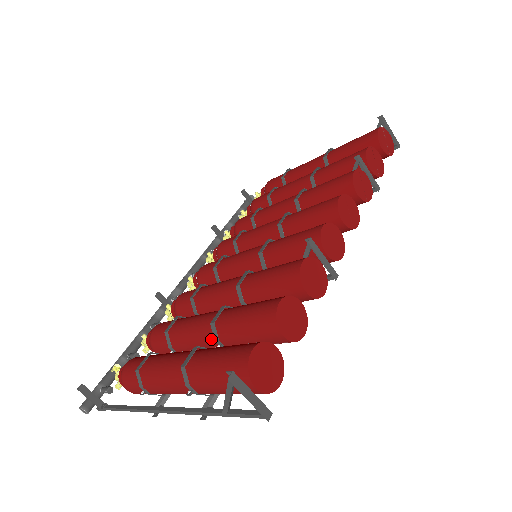
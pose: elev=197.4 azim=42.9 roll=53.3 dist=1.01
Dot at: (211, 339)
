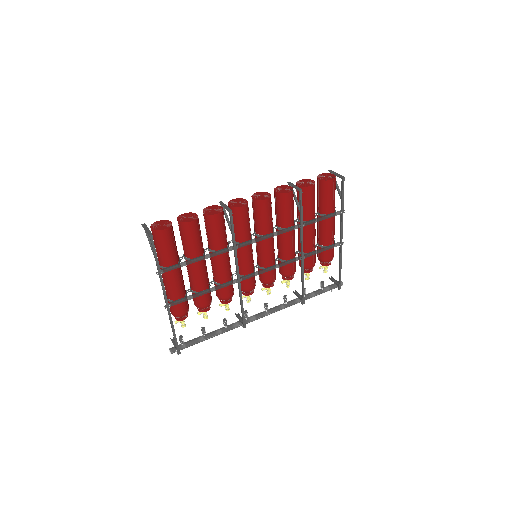
Dot at: occluded
